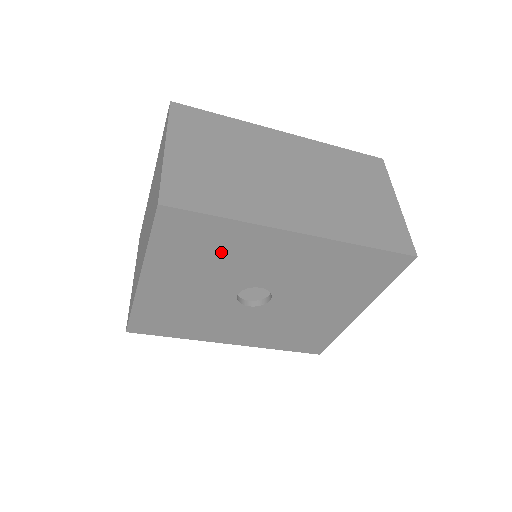
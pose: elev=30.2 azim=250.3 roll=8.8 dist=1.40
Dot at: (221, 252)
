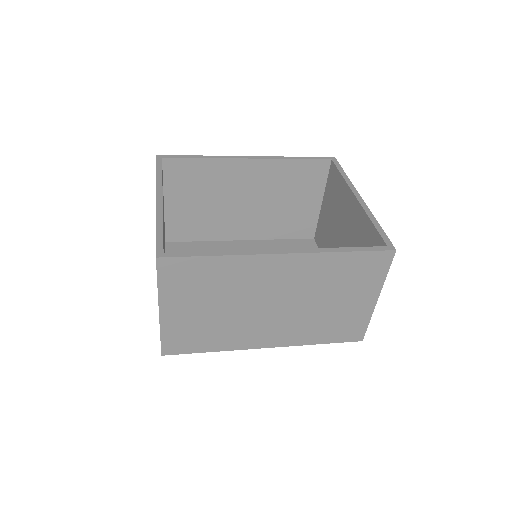
Dot at: occluded
